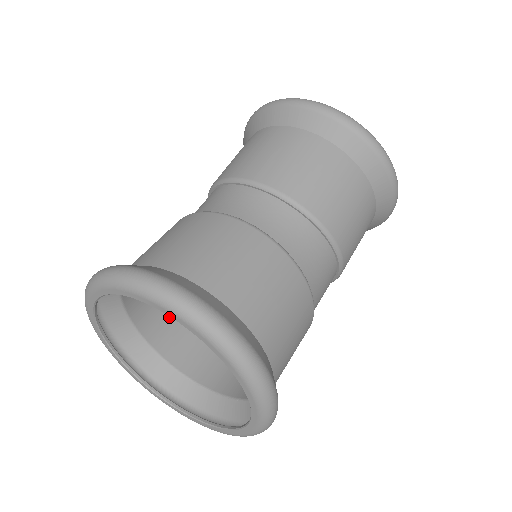
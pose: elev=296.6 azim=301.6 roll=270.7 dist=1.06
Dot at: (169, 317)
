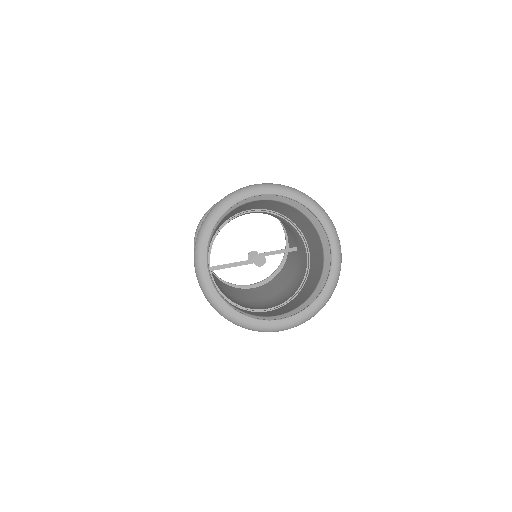
Dot at: occluded
